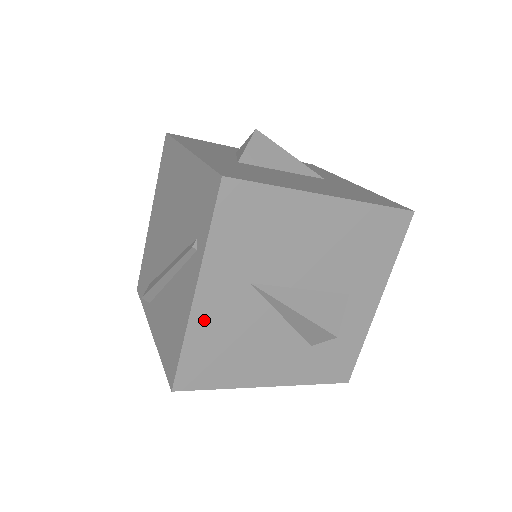
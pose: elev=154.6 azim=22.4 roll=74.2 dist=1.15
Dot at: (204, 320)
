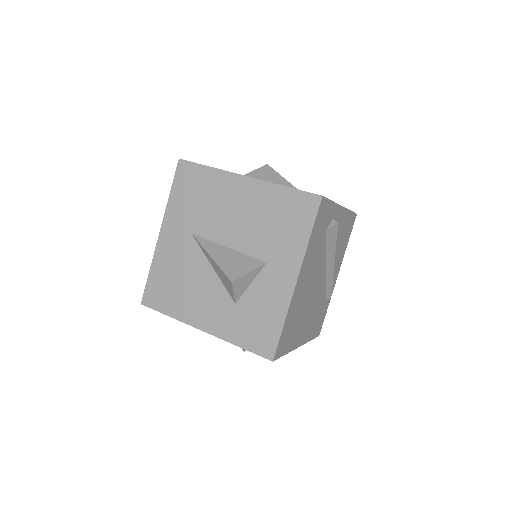
Dot at: (163, 254)
